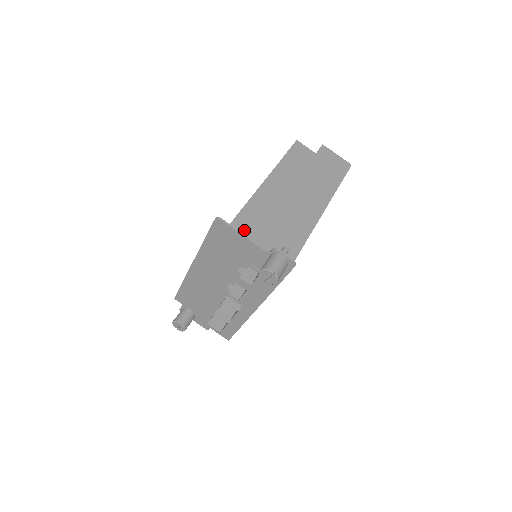
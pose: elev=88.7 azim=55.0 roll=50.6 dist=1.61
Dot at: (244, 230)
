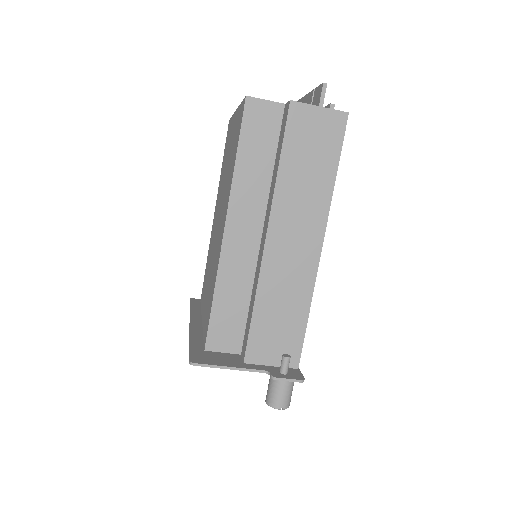
Dot at: (228, 322)
